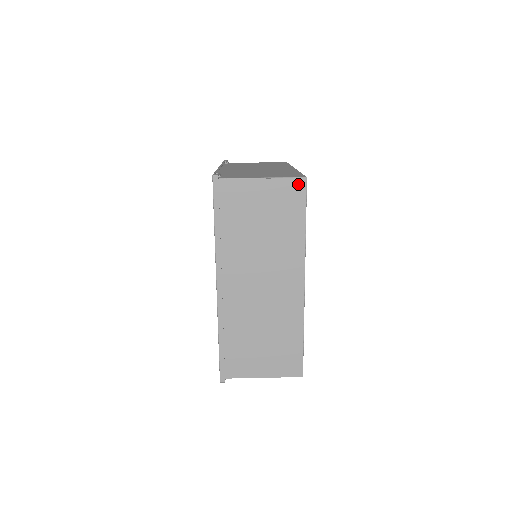
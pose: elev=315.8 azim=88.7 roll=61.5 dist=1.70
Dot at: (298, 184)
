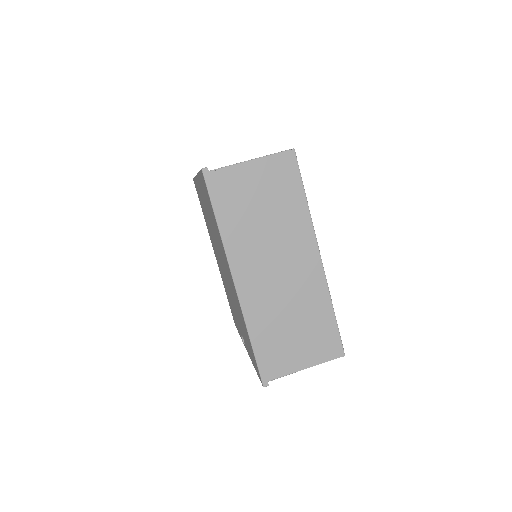
Dot at: (288, 157)
